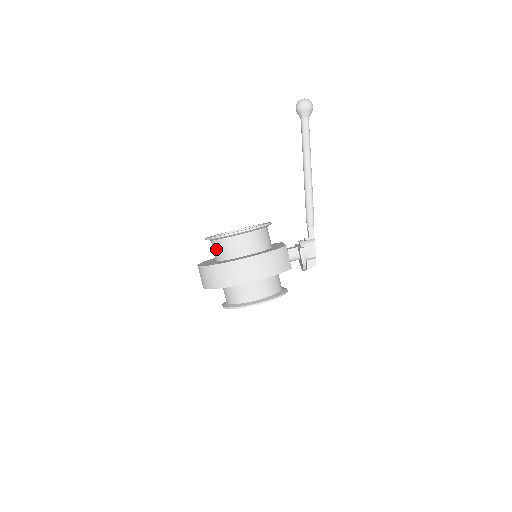
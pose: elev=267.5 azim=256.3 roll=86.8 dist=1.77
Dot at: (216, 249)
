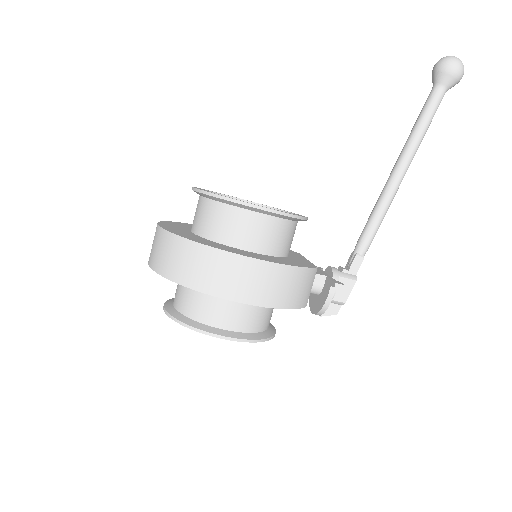
Dot at: (203, 214)
